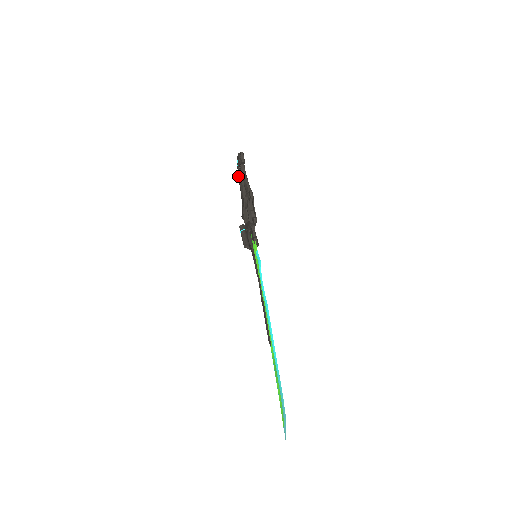
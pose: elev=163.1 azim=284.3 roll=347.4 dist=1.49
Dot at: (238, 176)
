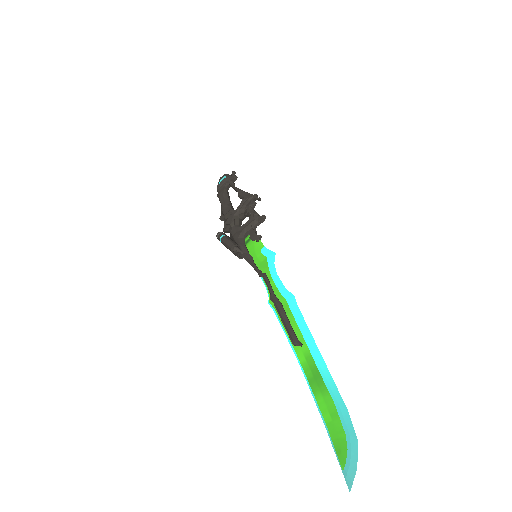
Dot at: (218, 193)
